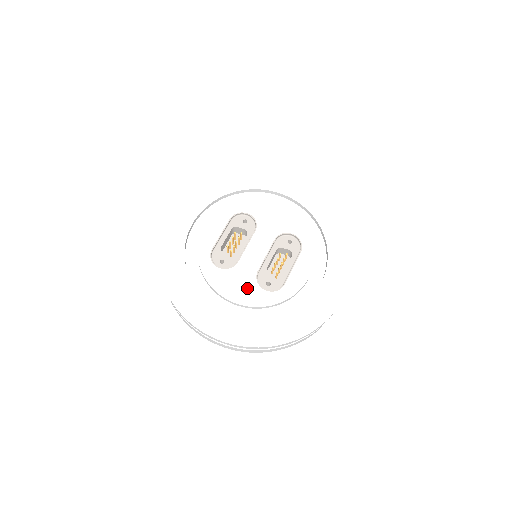
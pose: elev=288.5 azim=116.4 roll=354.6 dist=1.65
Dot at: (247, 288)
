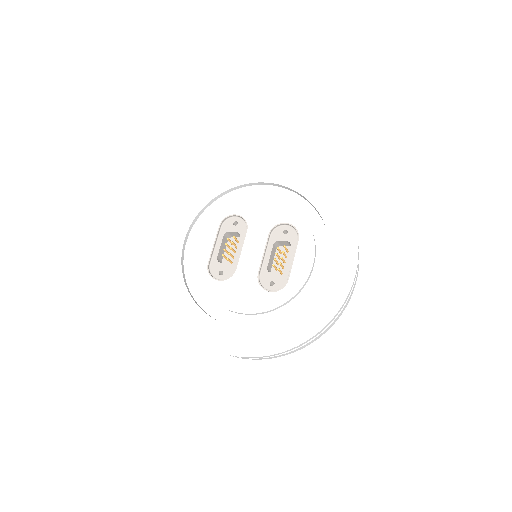
Dot at: (251, 294)
